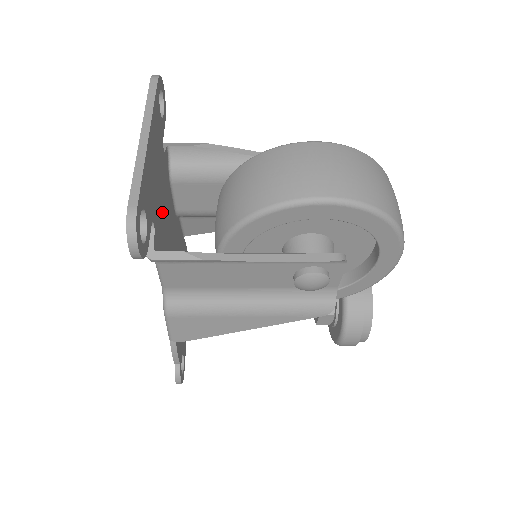
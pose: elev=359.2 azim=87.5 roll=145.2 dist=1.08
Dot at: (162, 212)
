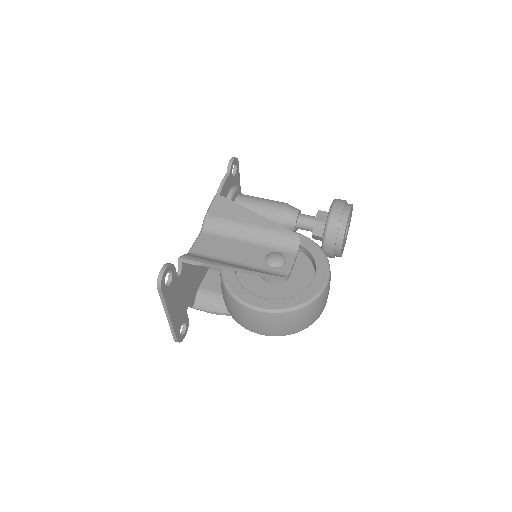
Dot at: (192, 283)
